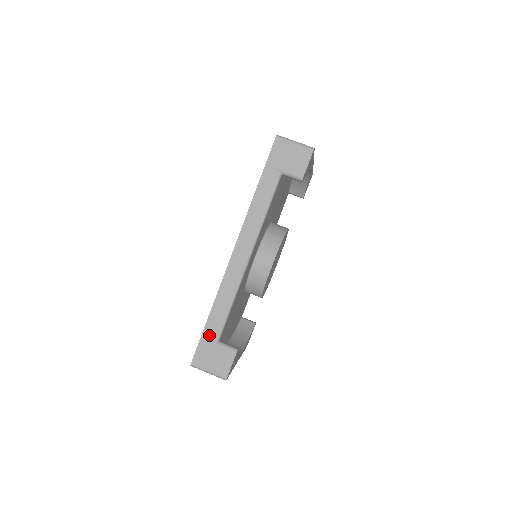
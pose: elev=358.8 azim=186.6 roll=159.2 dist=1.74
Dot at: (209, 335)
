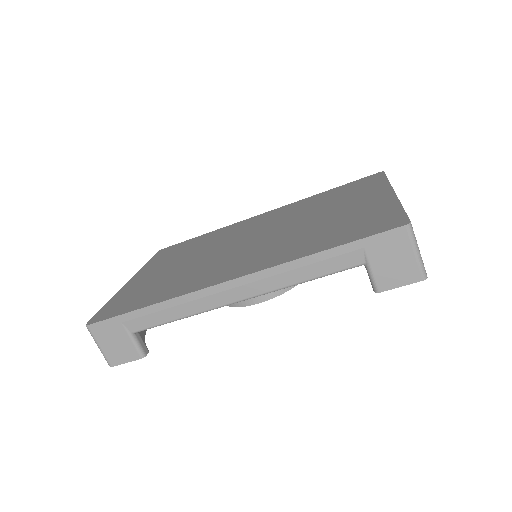
Dot at: (129, 322)
